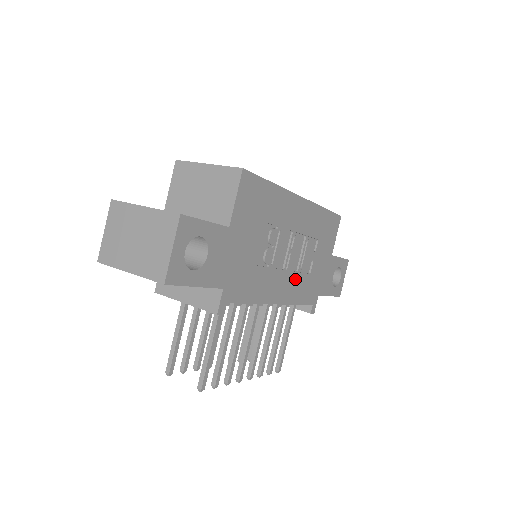
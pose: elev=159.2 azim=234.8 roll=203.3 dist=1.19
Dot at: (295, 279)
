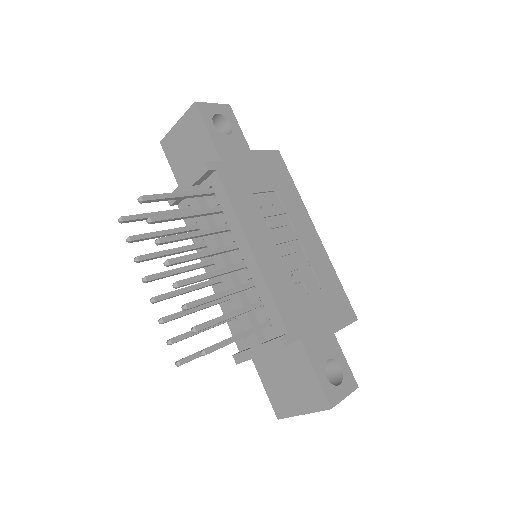
Dot at: (281, 270)
